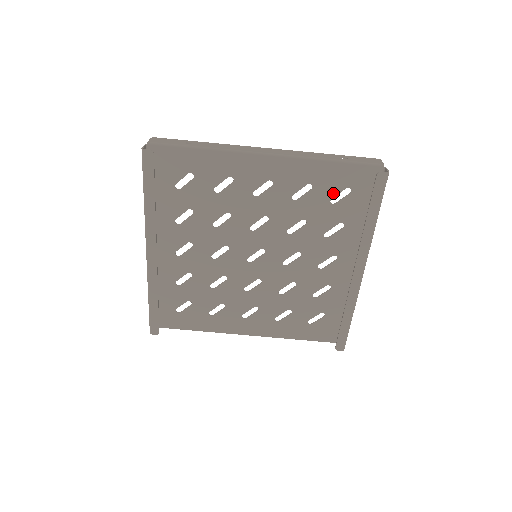
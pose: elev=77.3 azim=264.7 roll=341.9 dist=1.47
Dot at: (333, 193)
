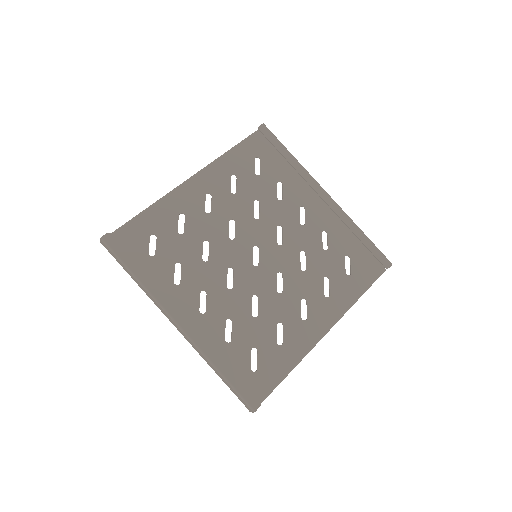
Dot at: (251, 169)
